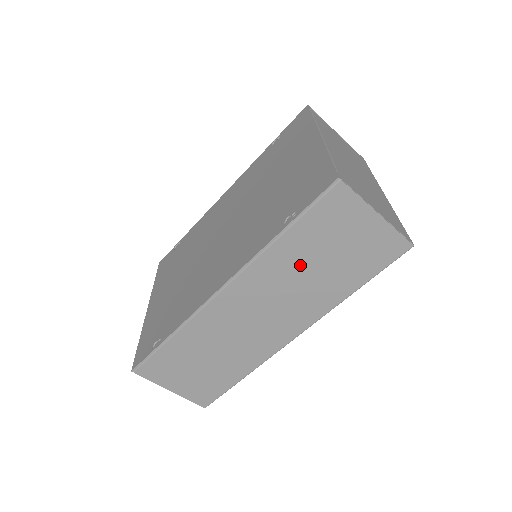
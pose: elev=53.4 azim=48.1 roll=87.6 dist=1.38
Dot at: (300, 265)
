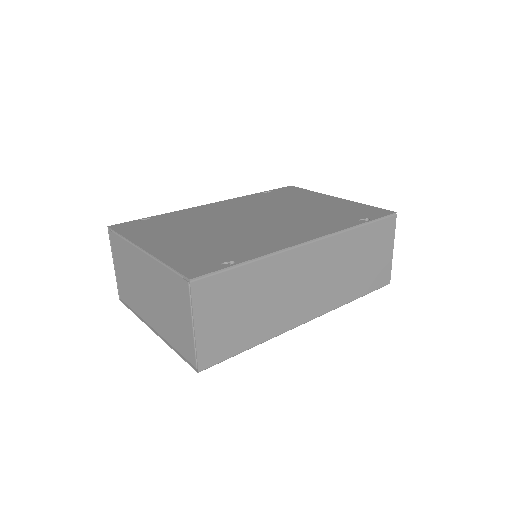
Dot at: (352, 256)
